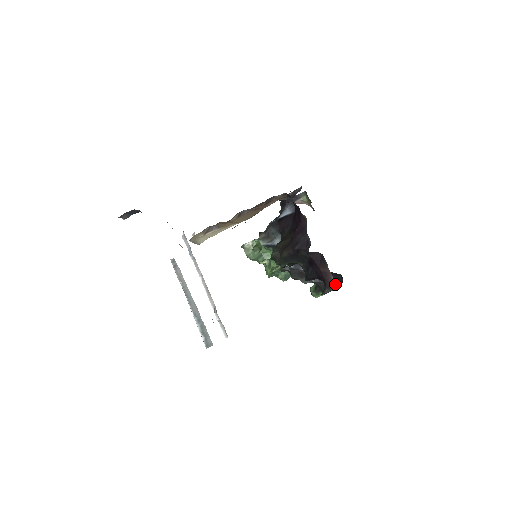
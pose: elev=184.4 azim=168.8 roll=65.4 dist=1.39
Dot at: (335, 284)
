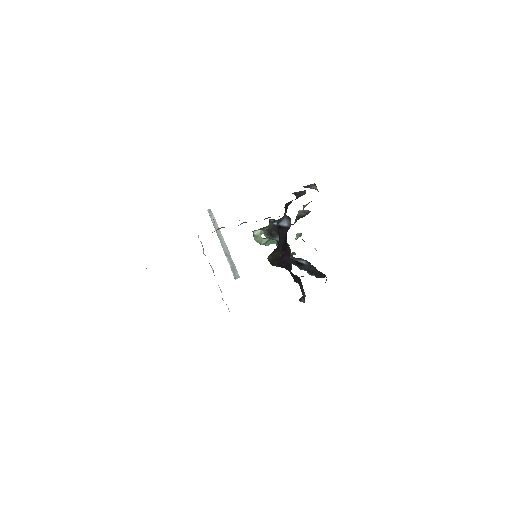
Dot at: (324, 276)
